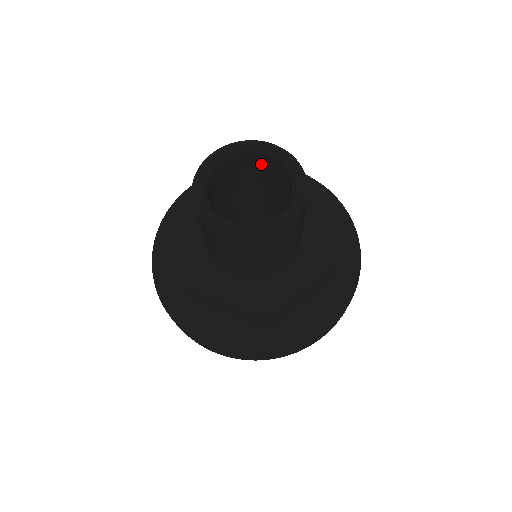
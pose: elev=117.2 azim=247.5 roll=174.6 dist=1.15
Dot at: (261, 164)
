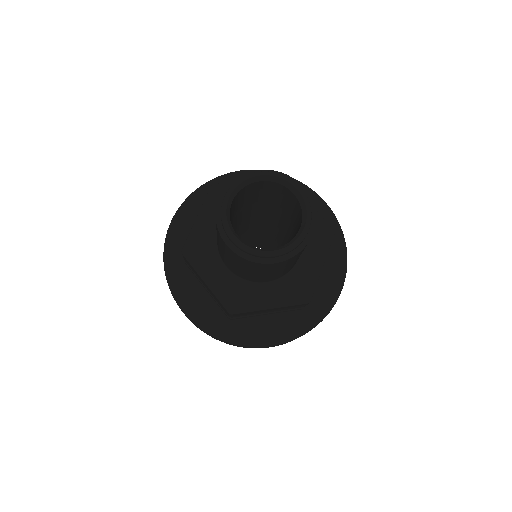
Dot at: (255, 189)
